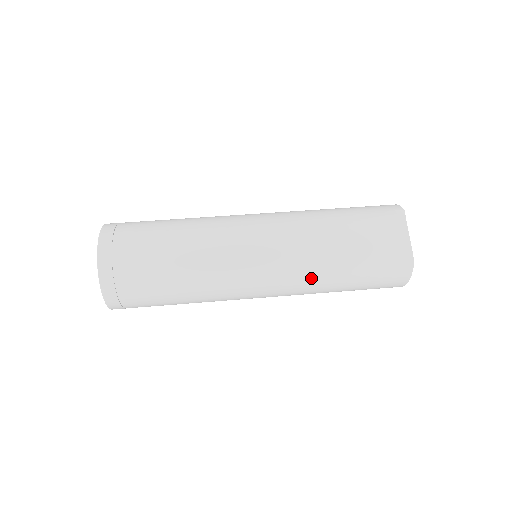
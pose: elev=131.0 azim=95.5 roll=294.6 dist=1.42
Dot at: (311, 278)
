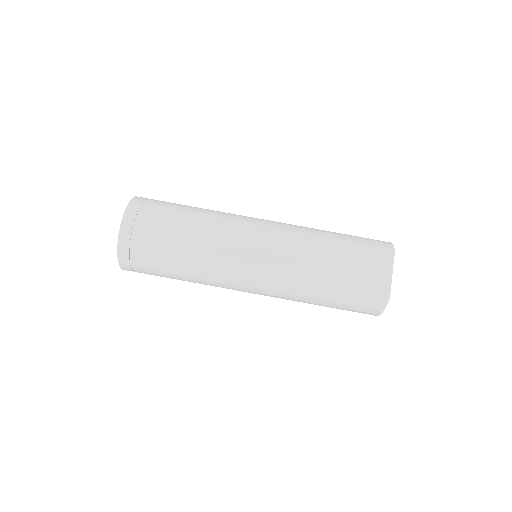
Dot at: (296, 288)
